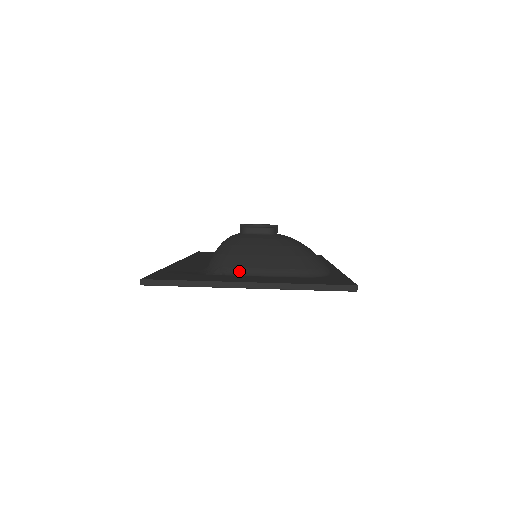
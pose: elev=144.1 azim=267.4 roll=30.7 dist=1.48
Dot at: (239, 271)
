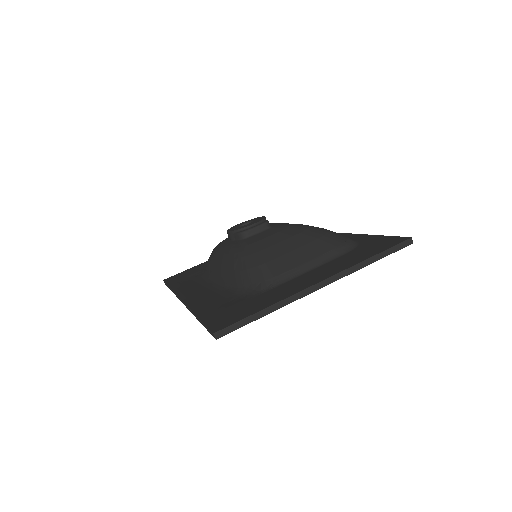
Dot at: (285, 276)
